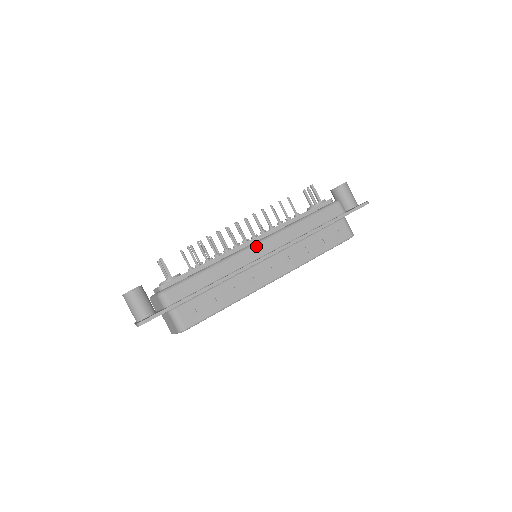
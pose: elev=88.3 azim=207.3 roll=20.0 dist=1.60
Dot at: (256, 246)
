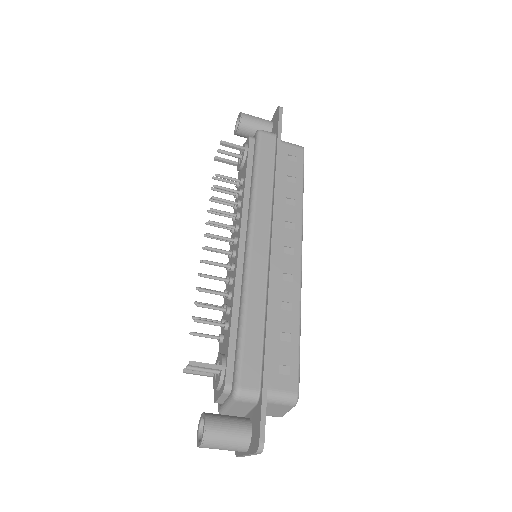
Dot at: (253, 243)
